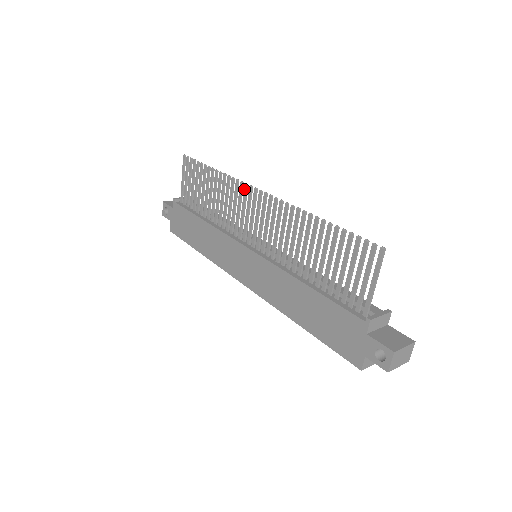
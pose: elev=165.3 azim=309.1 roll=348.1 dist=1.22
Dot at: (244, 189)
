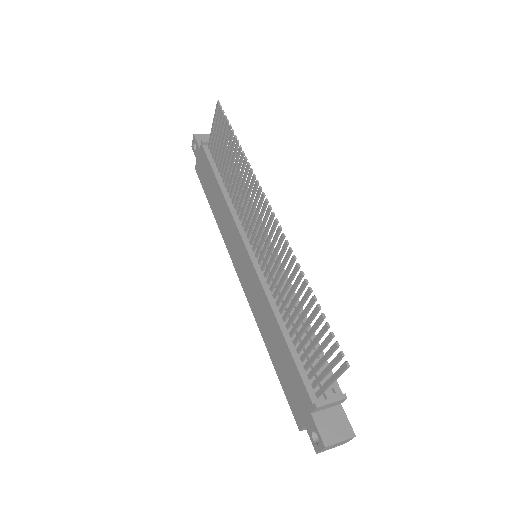
Dot at: (257, 191)
